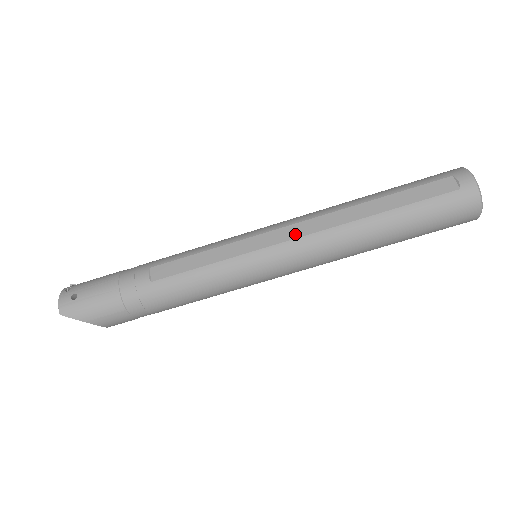
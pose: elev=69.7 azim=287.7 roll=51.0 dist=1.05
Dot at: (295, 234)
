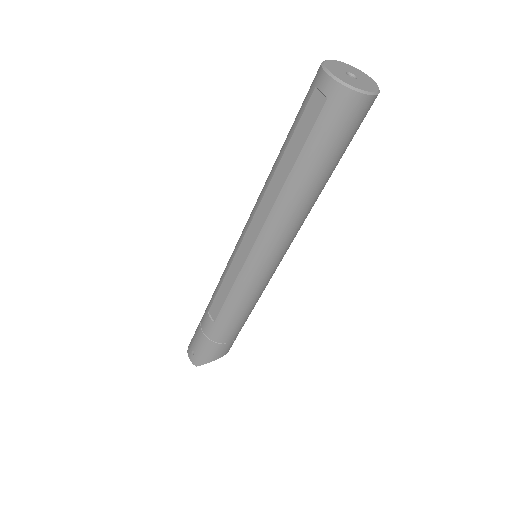
Dot at: (255, 234)
